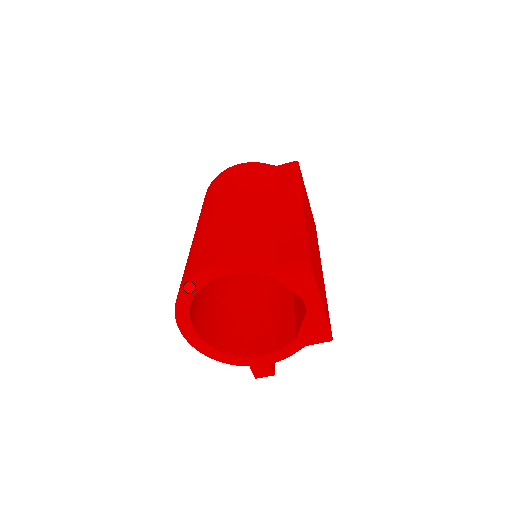
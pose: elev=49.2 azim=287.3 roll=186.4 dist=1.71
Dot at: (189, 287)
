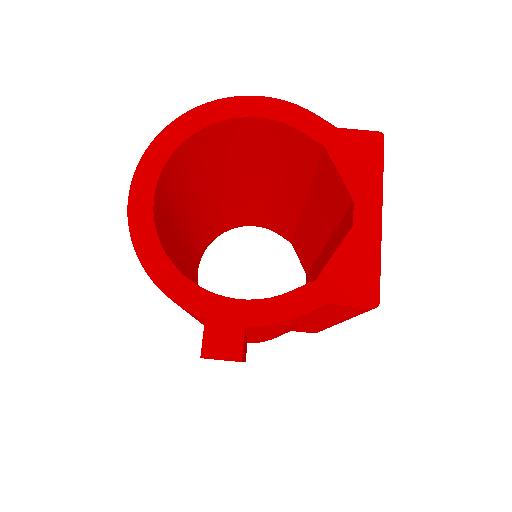
Dot at: (193, 118)
